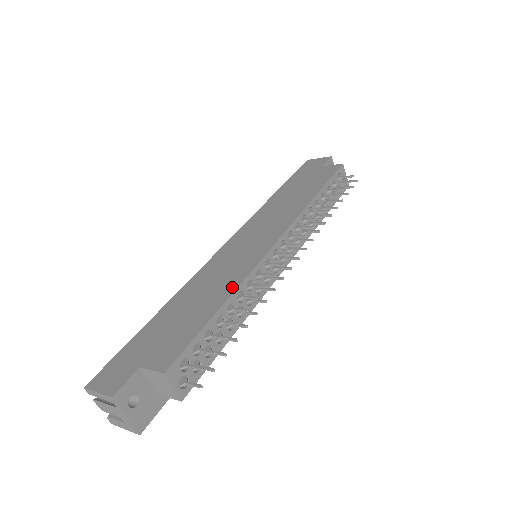
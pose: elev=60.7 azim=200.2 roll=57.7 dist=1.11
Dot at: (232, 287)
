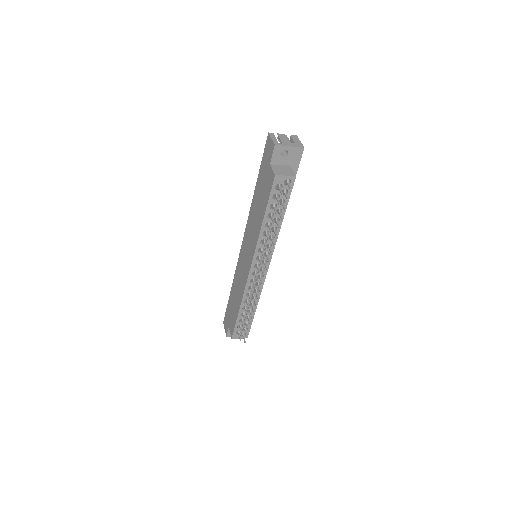
Dot at: (241, 299)
